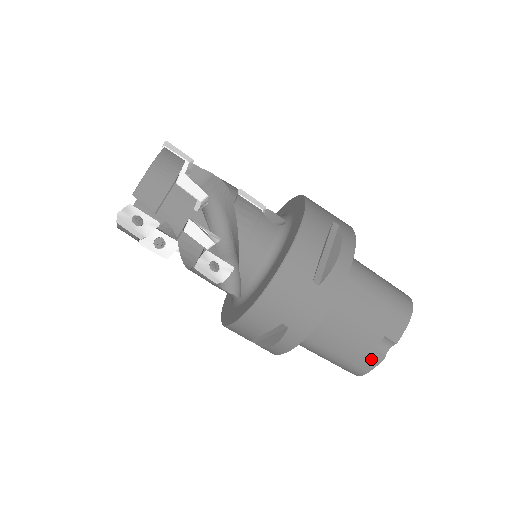
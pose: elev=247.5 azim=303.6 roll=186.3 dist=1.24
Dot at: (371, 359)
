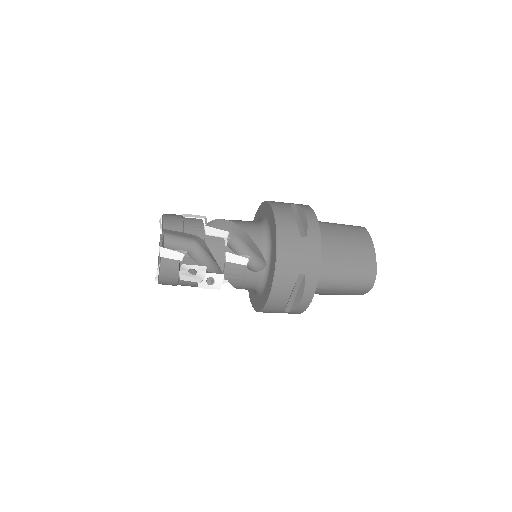
Dot at: occluded
